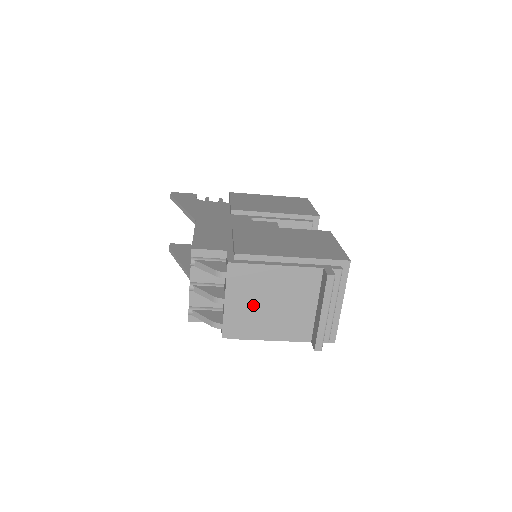
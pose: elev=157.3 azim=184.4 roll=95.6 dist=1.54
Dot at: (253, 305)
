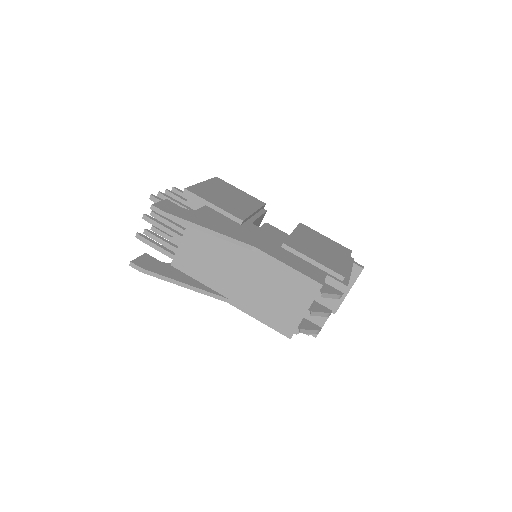
Dot at: occluded
